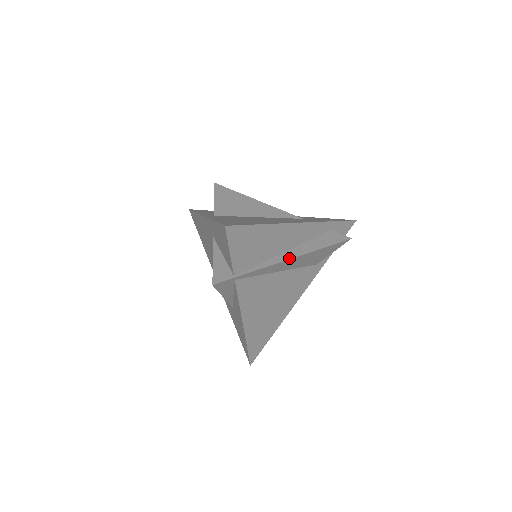
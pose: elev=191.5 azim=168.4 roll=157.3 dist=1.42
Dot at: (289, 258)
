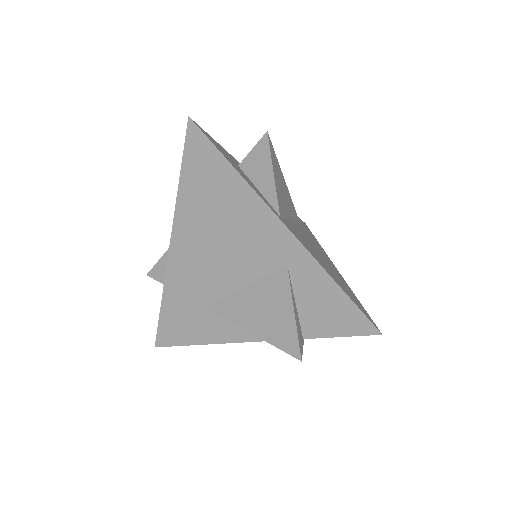
Dot at: occluded
